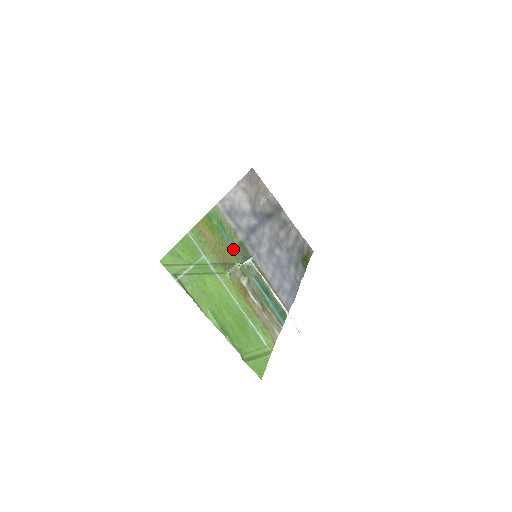
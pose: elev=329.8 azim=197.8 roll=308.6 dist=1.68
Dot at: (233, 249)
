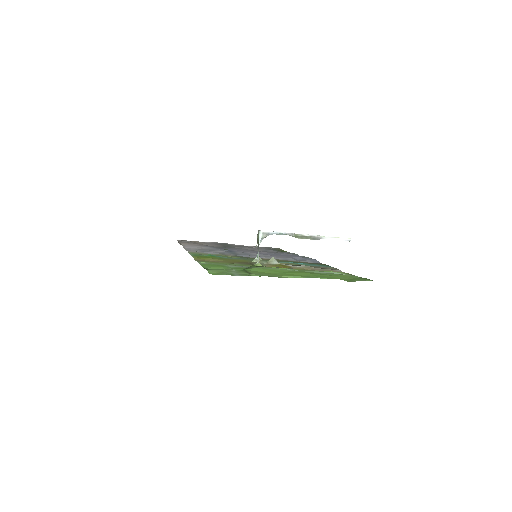
Dot at: (238, 259)
